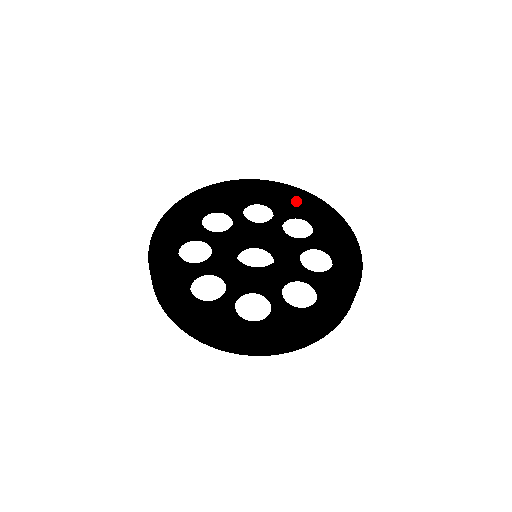
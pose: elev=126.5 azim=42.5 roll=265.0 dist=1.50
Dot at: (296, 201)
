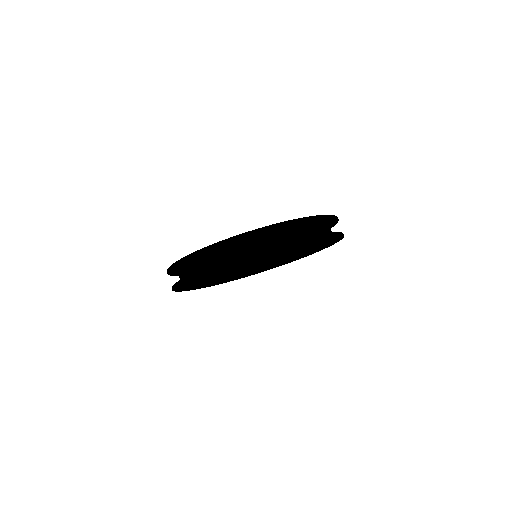
Dot at: occluded
